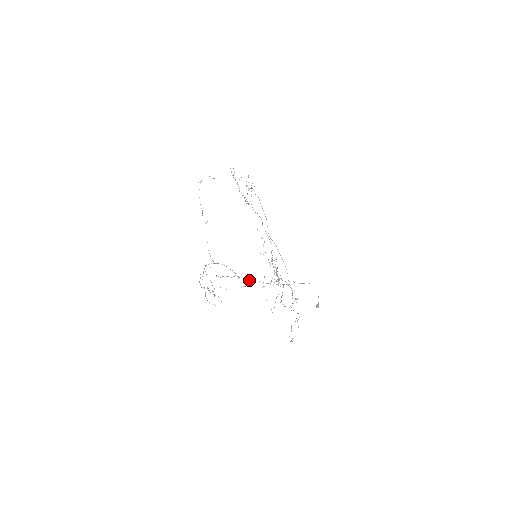
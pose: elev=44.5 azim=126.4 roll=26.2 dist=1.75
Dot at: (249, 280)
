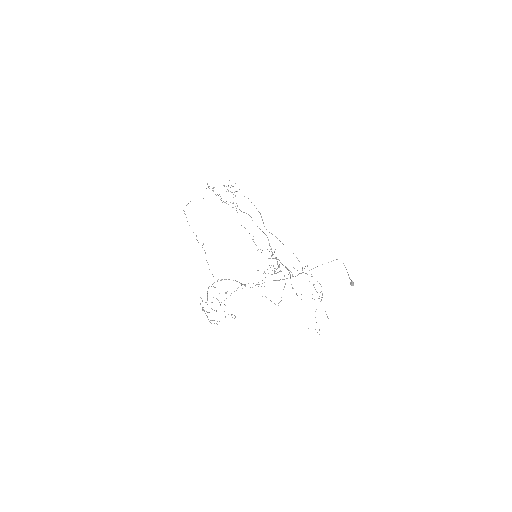
Dot at: occluded
